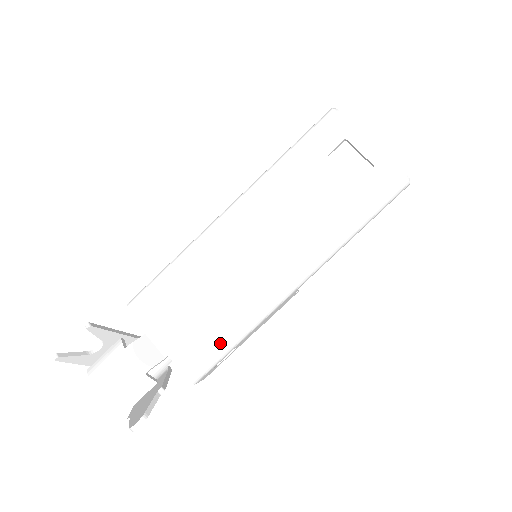
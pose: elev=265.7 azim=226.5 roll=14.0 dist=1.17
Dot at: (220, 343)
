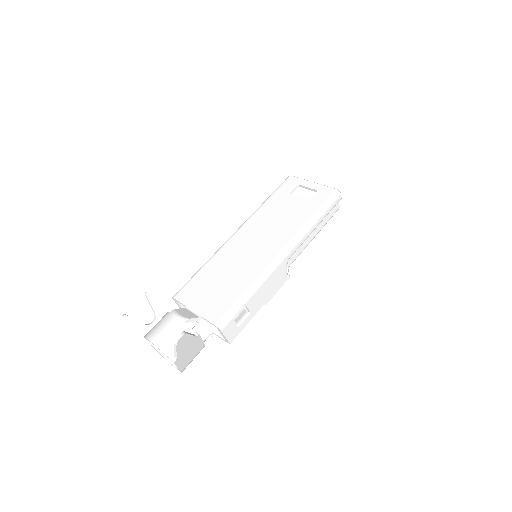
Dot at: (236, 298)
